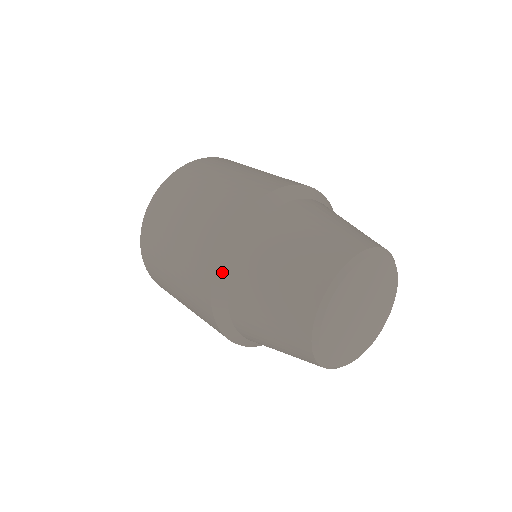
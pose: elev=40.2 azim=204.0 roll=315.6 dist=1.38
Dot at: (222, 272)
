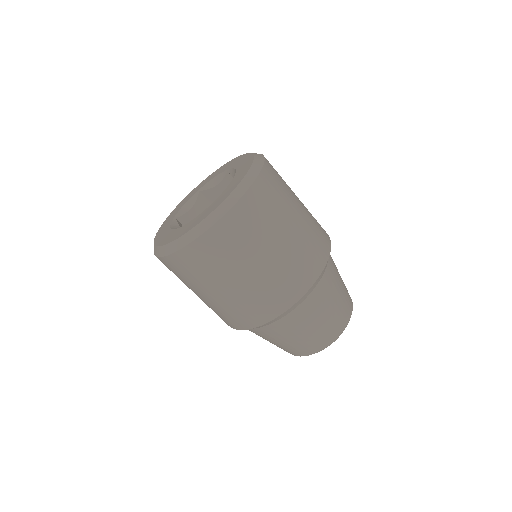
Dot at: (287, 312)
